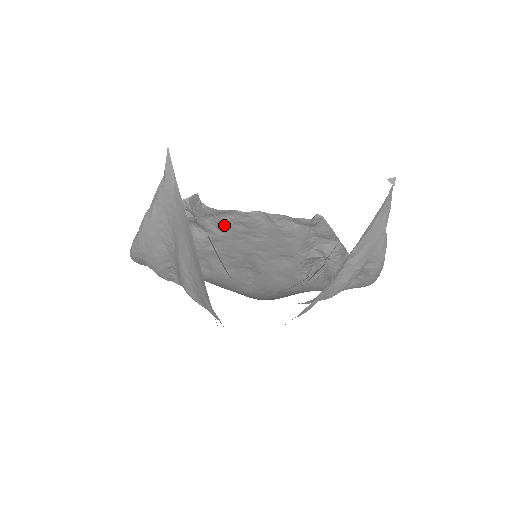
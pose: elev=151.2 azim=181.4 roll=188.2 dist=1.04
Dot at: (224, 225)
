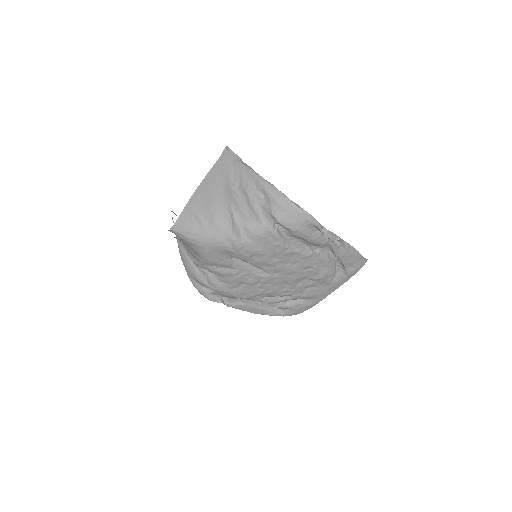
Dot at: (292, 296)
